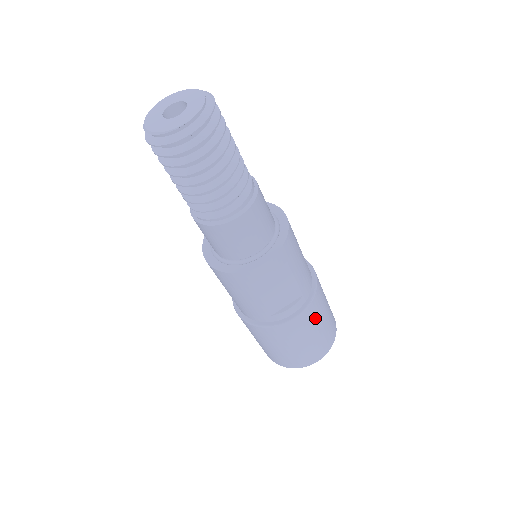
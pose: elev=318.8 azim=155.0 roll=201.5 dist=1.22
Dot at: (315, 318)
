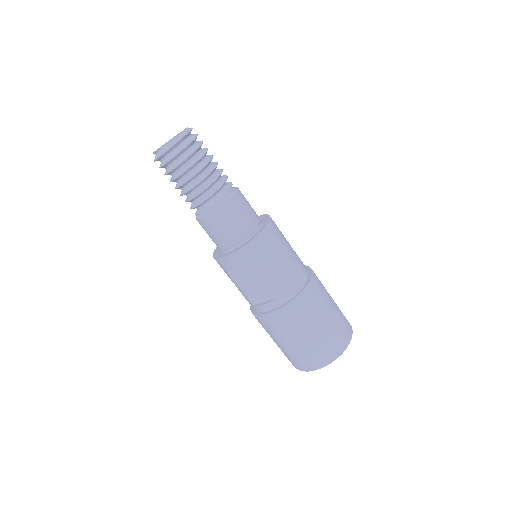
Dot at: (295, 324)
